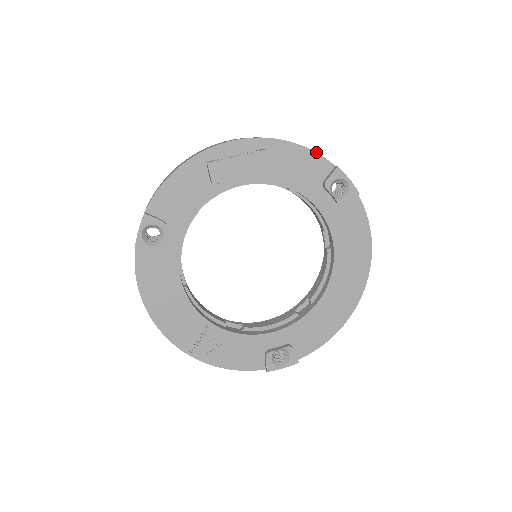
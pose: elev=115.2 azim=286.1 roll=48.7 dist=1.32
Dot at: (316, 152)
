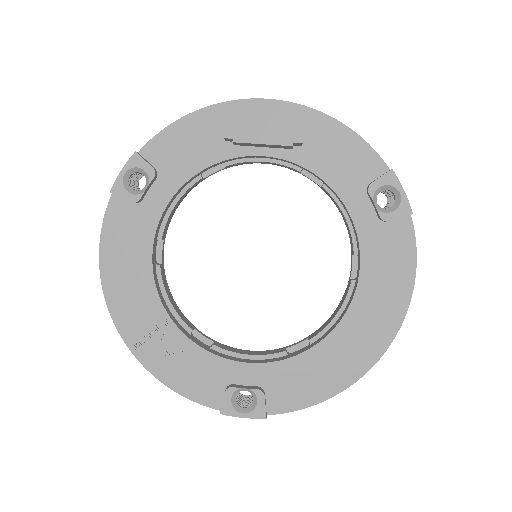
Dot at: (369, 144)
